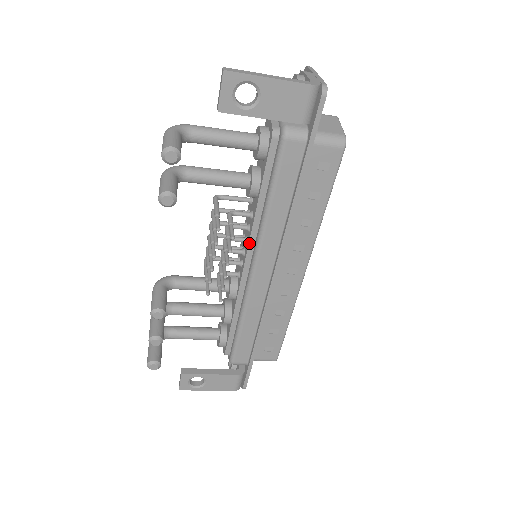
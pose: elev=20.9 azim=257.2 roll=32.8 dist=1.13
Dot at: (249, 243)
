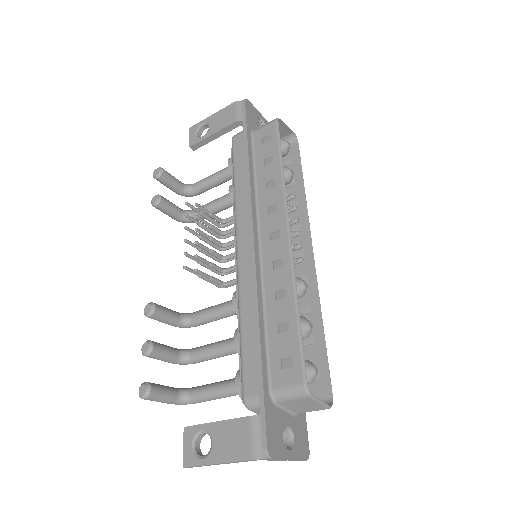
Dot at: (234, 232)
